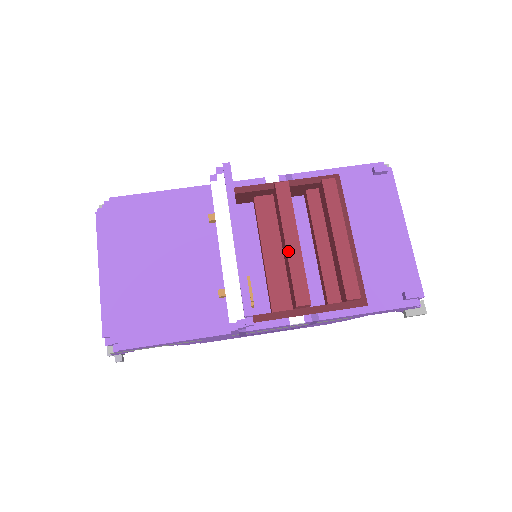
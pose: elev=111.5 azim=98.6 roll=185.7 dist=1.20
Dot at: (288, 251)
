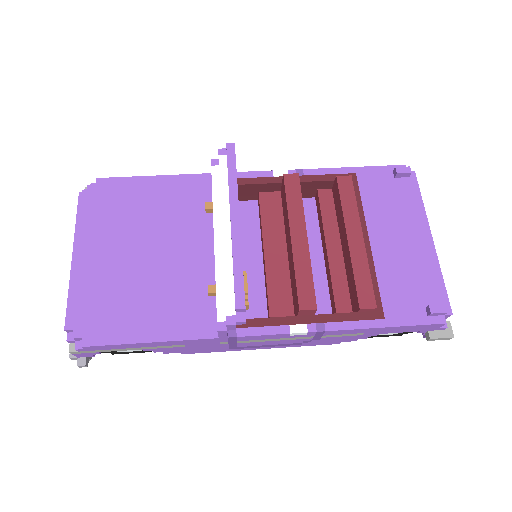
Dot at: (293, 247)
